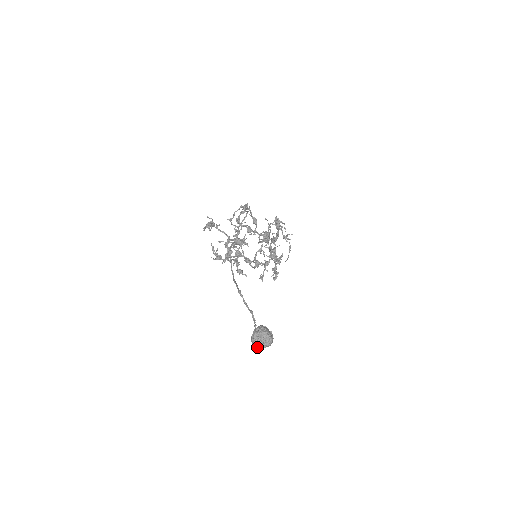
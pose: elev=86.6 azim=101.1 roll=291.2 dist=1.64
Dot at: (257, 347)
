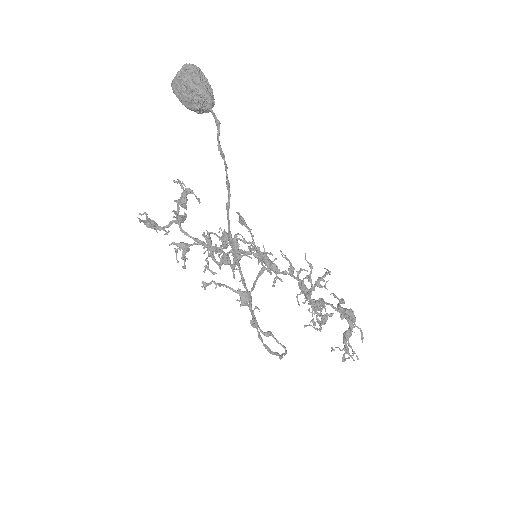
Dot at: (179, 76)
